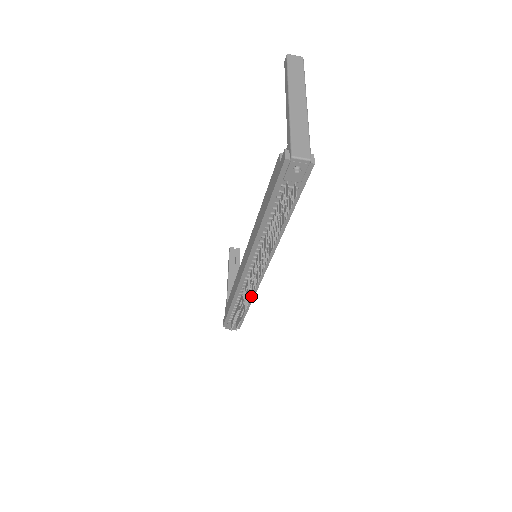
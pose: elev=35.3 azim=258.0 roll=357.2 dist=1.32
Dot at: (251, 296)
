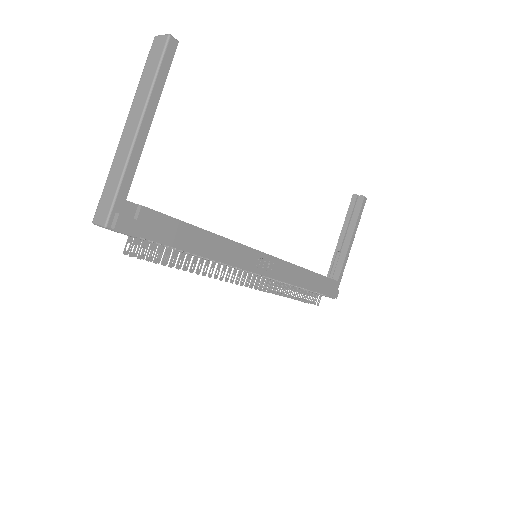
Dot at: occluded
